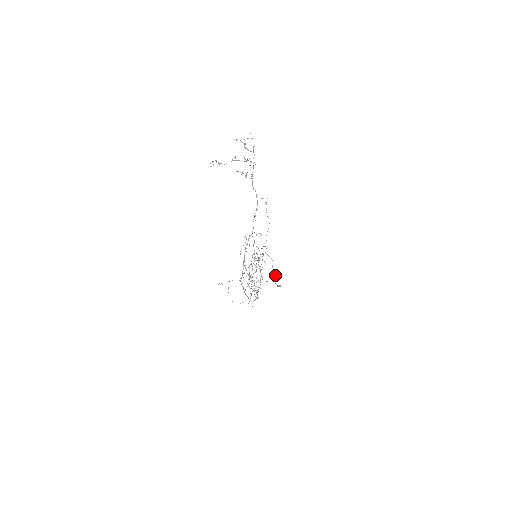
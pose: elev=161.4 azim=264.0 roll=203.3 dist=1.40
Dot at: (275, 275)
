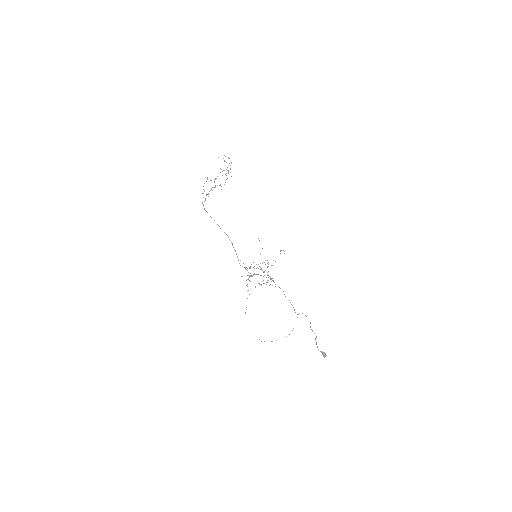
Dot at: occluded
